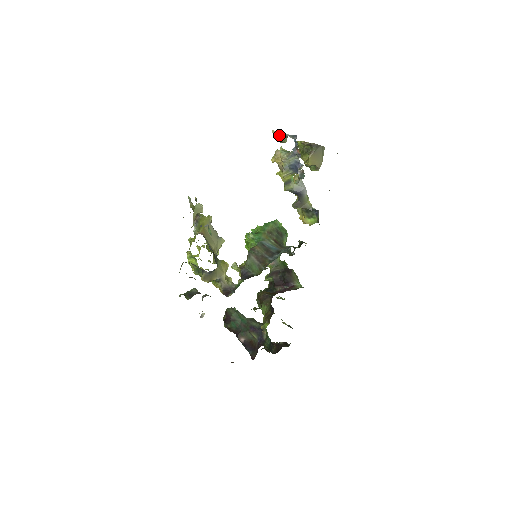
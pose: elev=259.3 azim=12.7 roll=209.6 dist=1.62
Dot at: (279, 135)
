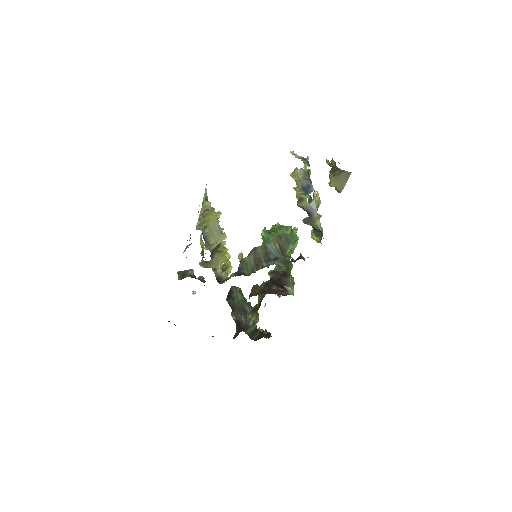
Dot at: (297, 157)
